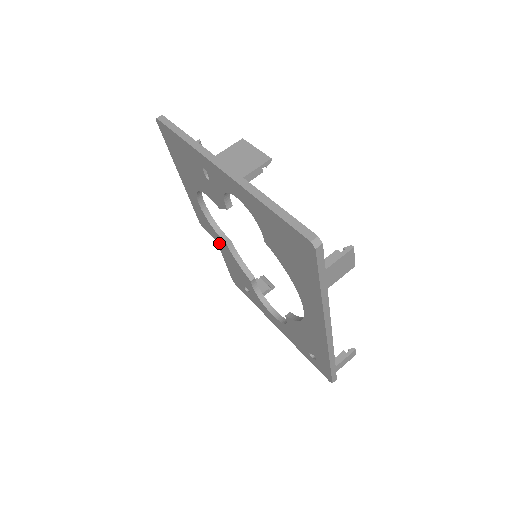
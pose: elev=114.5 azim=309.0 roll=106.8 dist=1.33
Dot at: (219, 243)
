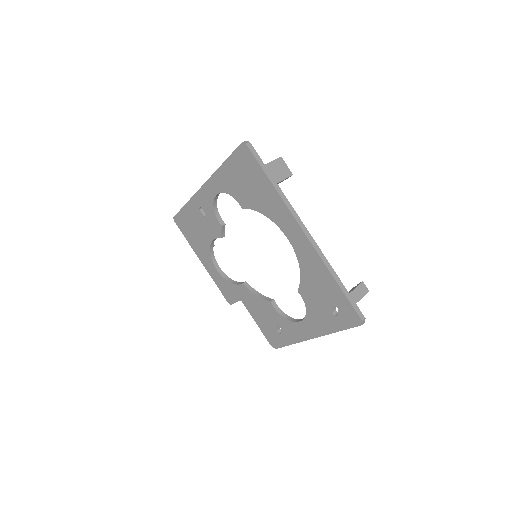
Dot at: (242, 298)
